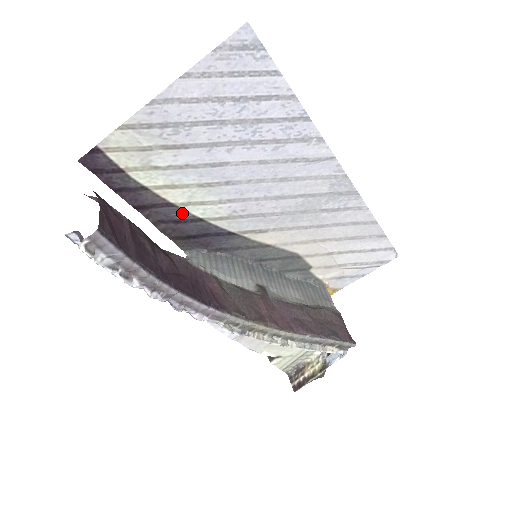
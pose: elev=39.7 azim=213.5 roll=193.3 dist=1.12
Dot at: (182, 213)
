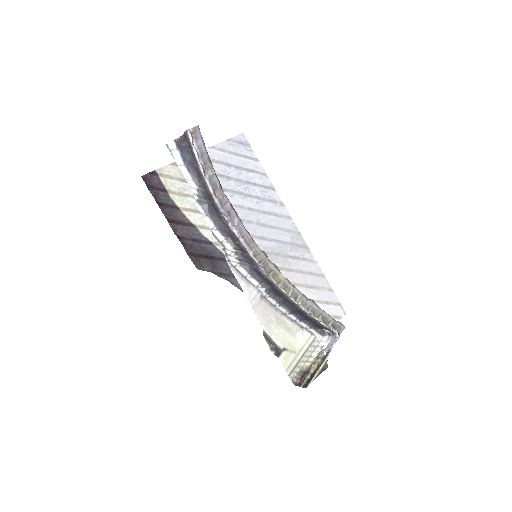
Dot at: (198, 234)
